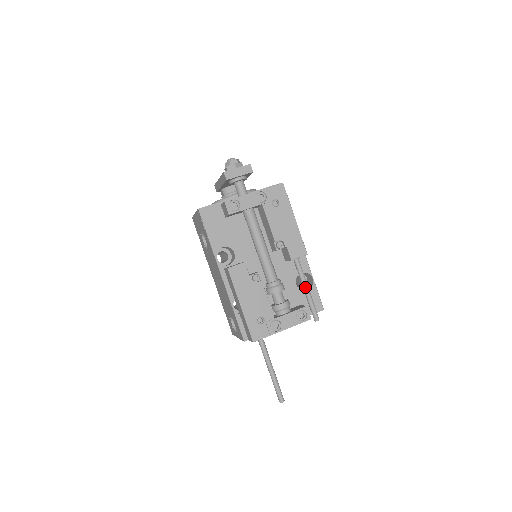
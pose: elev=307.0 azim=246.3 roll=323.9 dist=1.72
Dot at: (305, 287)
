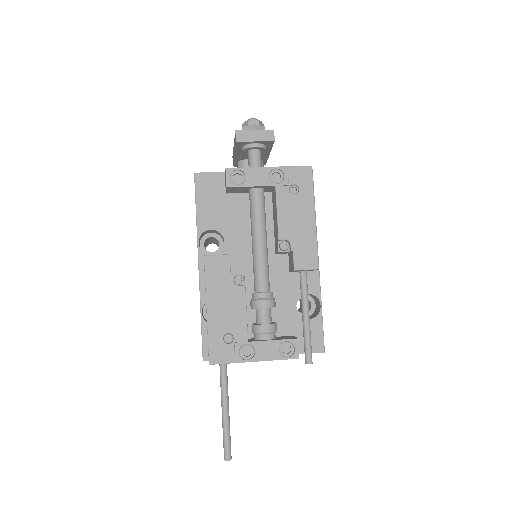
Dot at: (304, 313)
